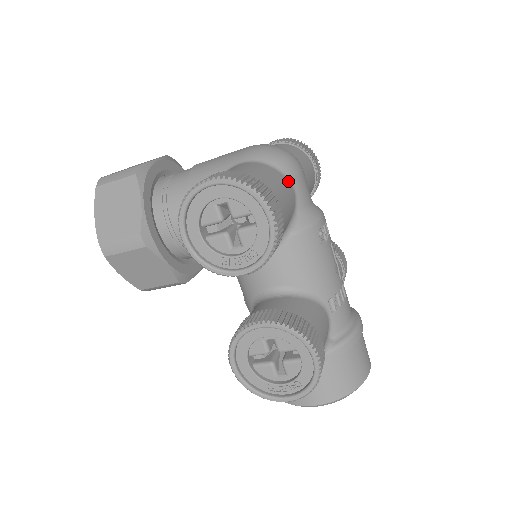
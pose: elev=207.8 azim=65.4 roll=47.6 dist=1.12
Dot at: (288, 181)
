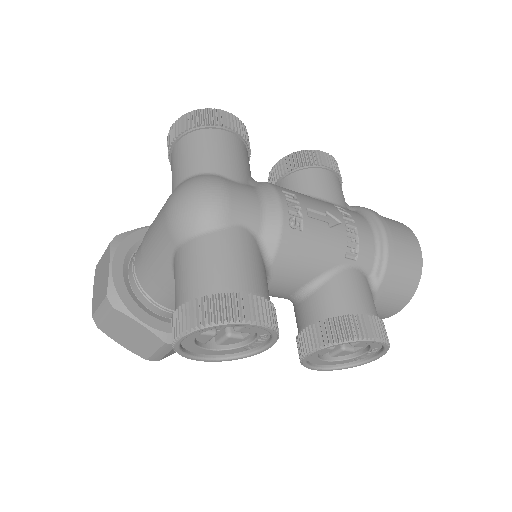
Dot at: (228, 228)
